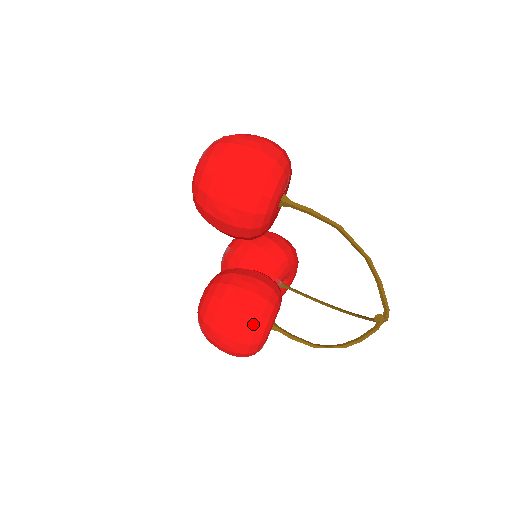
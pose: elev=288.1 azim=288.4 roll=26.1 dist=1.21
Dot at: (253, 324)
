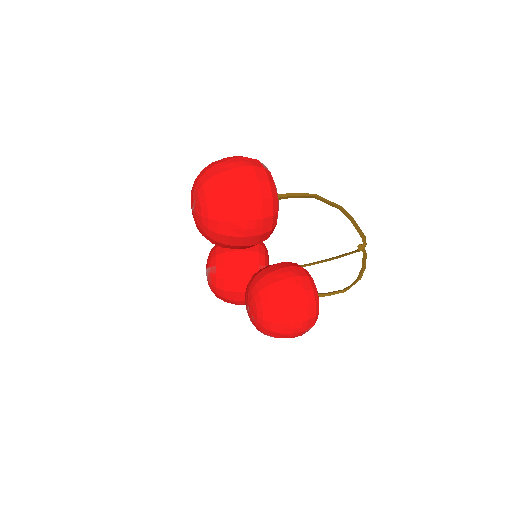
Dot at: (311, 299)
